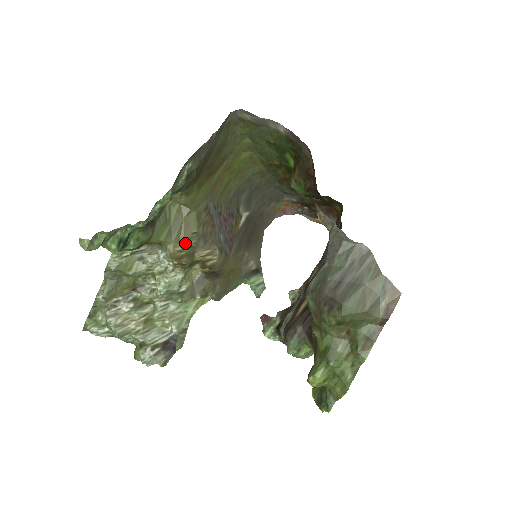
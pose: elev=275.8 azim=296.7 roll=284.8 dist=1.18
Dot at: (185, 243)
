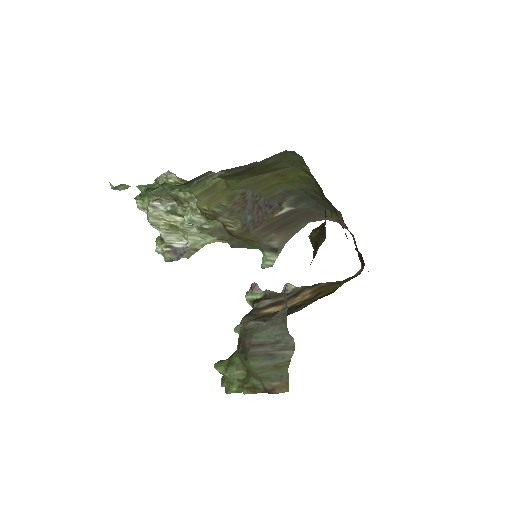
Dot at: (212, 207)
